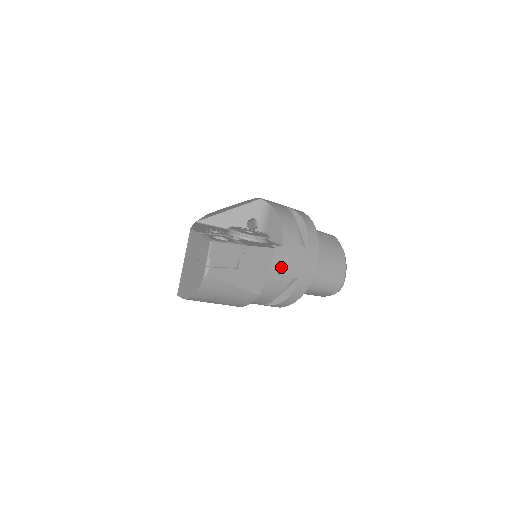
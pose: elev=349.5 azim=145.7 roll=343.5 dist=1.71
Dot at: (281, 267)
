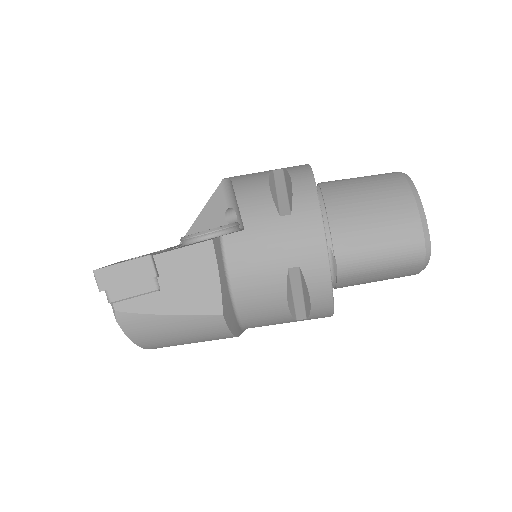
Dot at: (254, 261)
